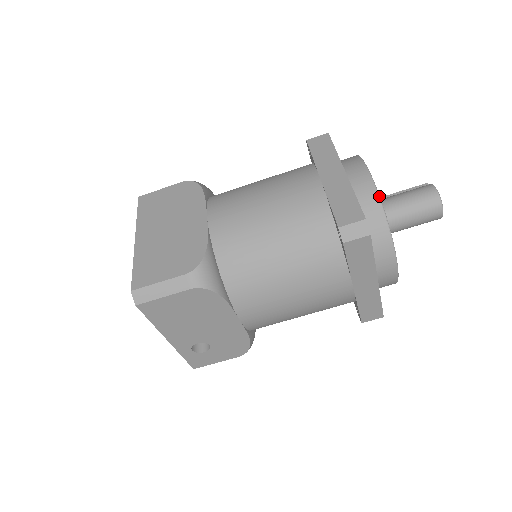
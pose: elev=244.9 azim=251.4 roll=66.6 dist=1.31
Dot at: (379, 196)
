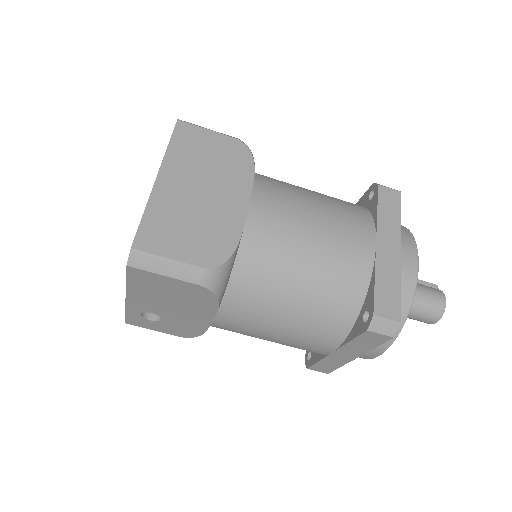
Dot at: occluded
